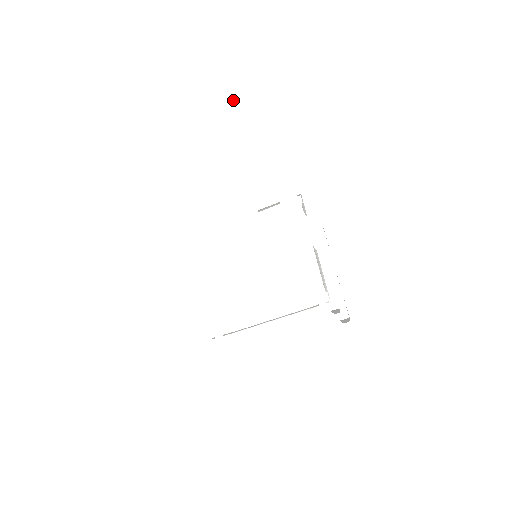
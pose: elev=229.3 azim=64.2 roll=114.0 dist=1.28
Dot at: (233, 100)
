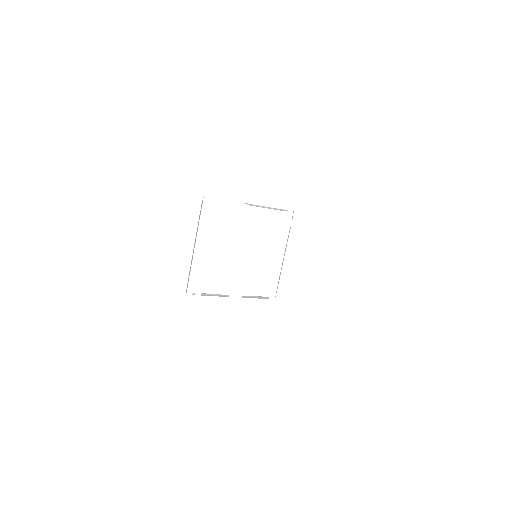
Dot at: (390, 282)
